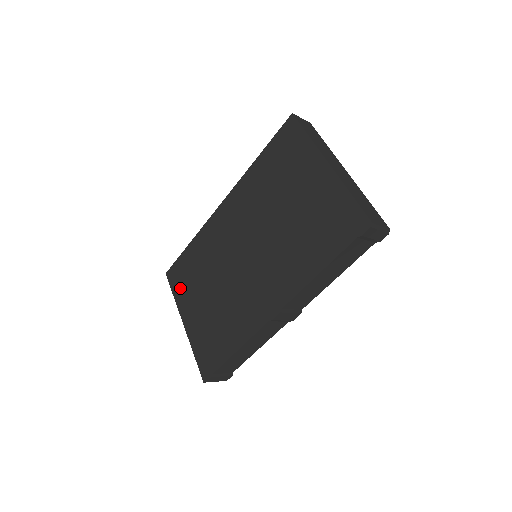
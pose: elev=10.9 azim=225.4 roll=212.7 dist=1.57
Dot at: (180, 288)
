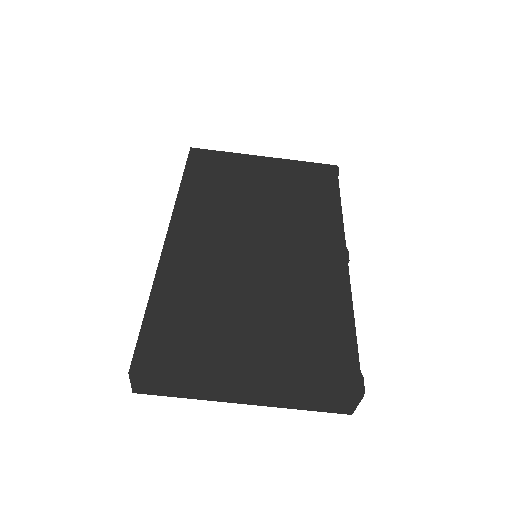
Dot at: (189, 356)
